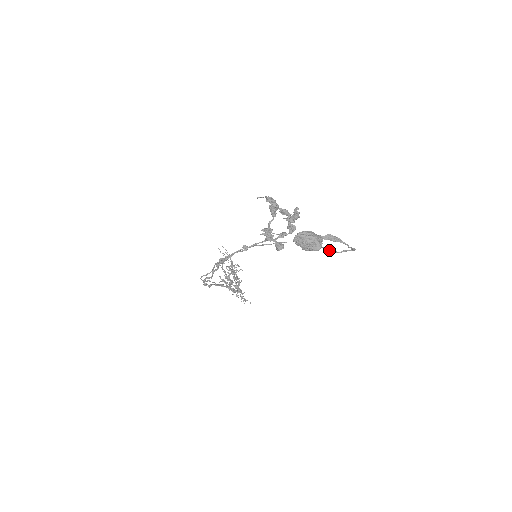
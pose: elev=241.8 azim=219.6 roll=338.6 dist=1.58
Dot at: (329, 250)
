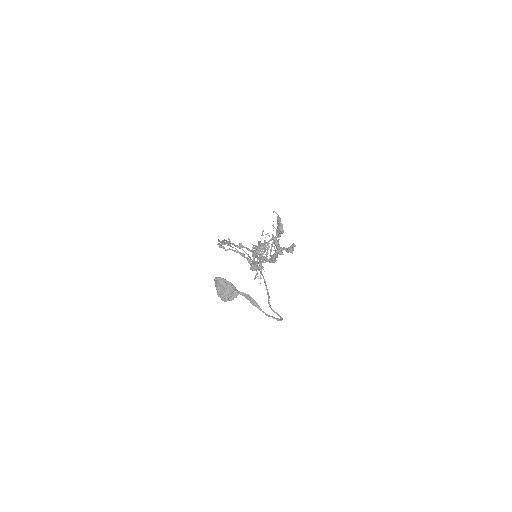
Dot at: (269, 303)
